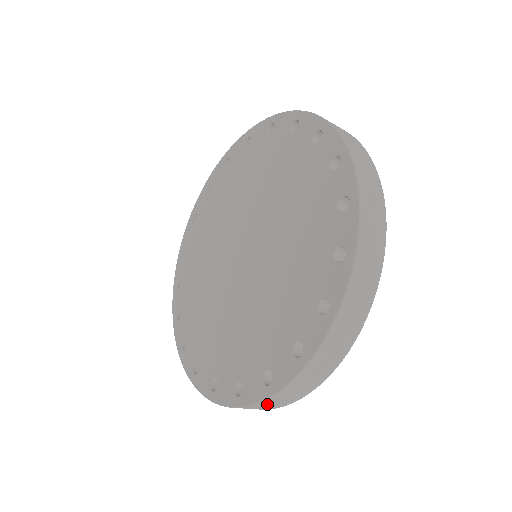
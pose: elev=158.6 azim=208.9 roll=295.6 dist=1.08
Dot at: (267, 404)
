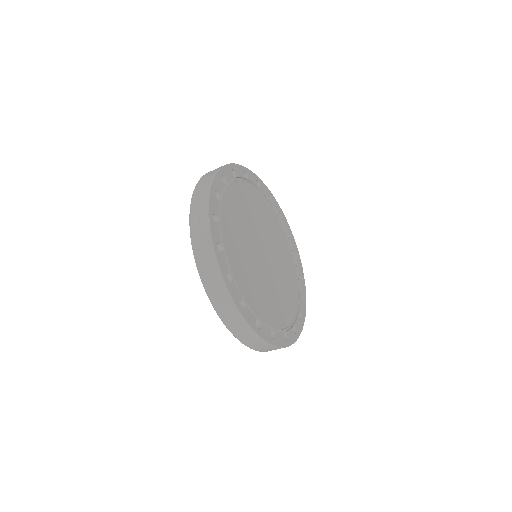
Dot at: occluded
